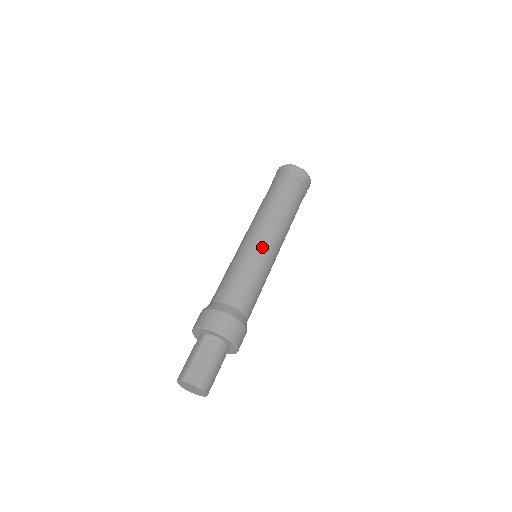
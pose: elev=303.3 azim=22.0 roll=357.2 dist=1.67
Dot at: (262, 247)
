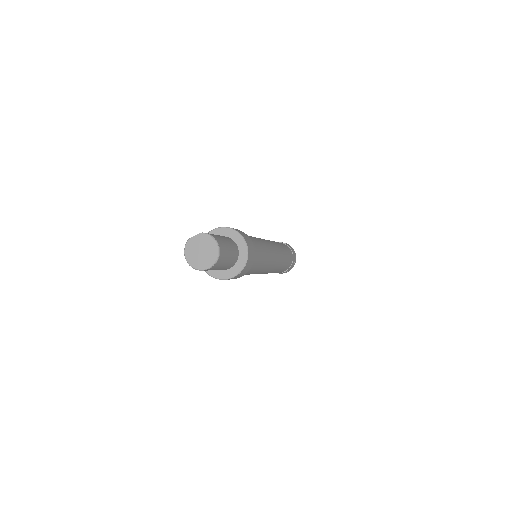
Dot at: occluded
